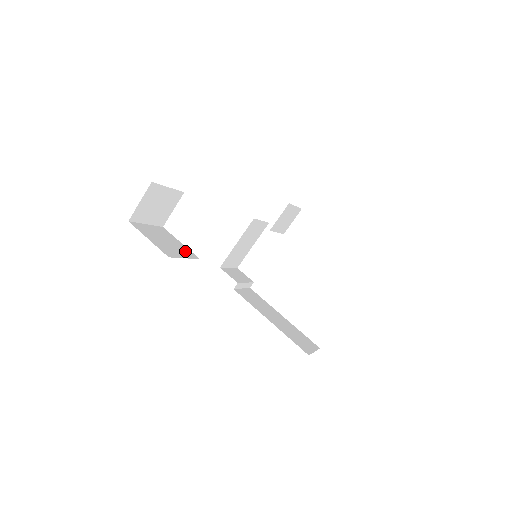
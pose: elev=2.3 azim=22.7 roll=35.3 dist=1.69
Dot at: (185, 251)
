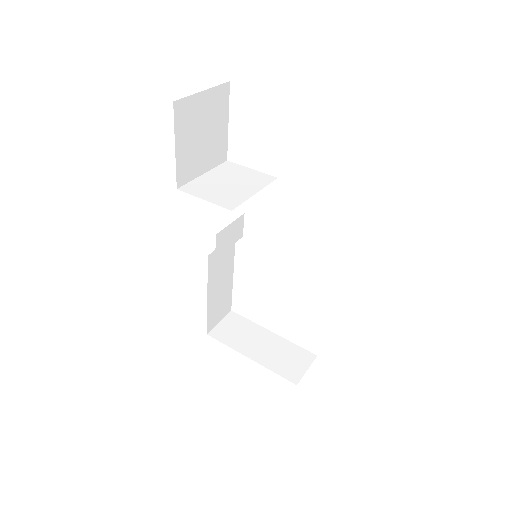
Dot at: (218, 149)
